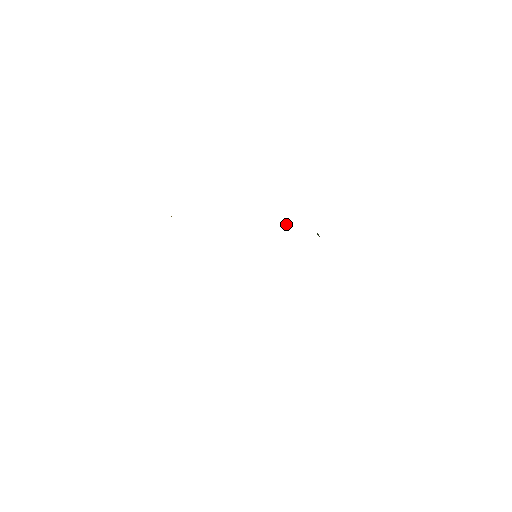
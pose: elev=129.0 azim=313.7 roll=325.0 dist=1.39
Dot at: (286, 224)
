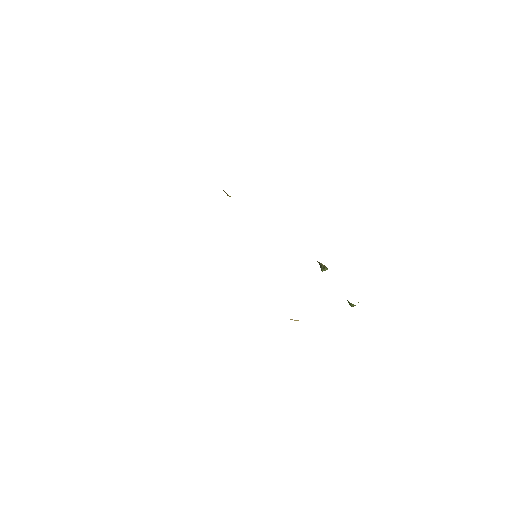
Dot at: (322, 268)
